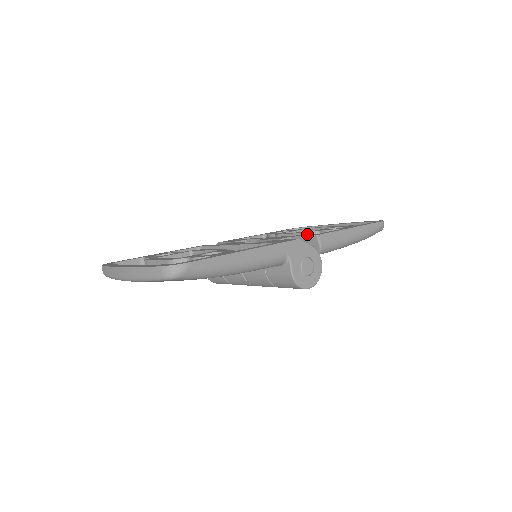
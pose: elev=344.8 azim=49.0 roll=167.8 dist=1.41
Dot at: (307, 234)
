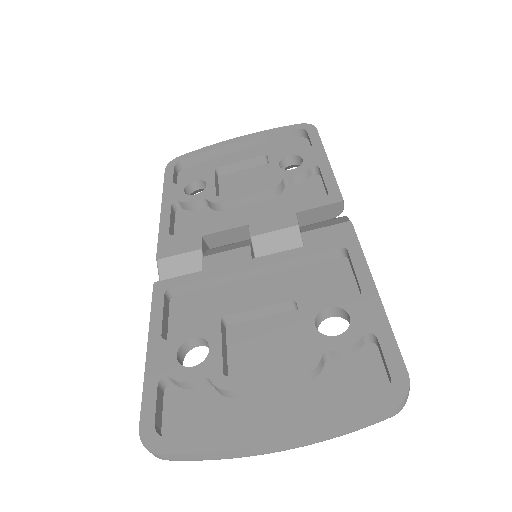
Dot at: (276, 189)
